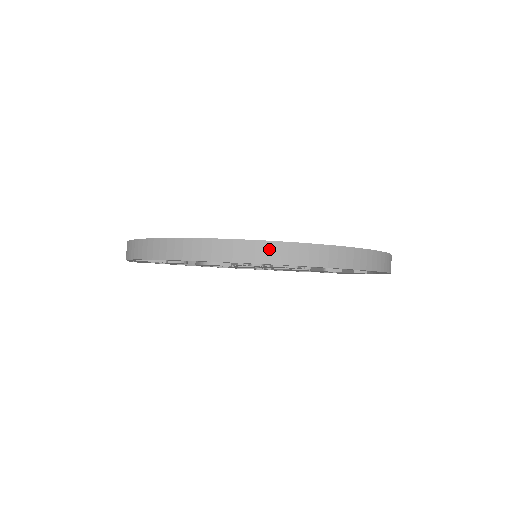
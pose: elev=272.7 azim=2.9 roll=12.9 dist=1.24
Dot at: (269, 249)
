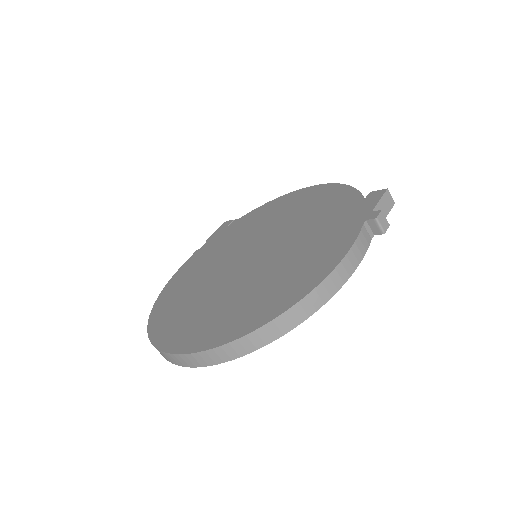
Dot at: (161, 353)
